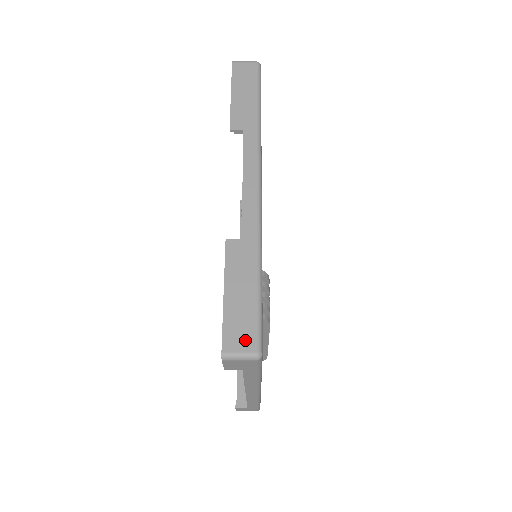
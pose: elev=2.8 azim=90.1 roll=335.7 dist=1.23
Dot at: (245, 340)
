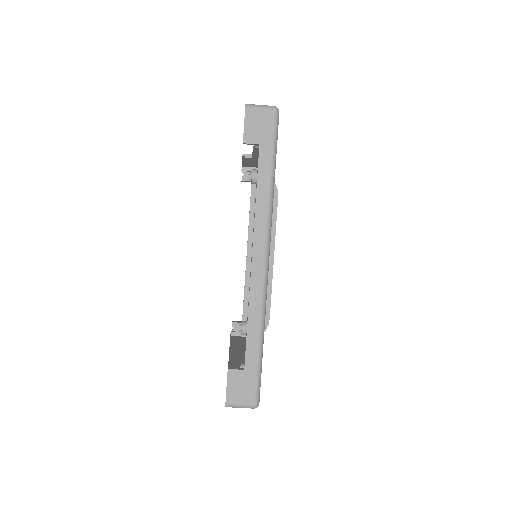
Dot at: occluded
